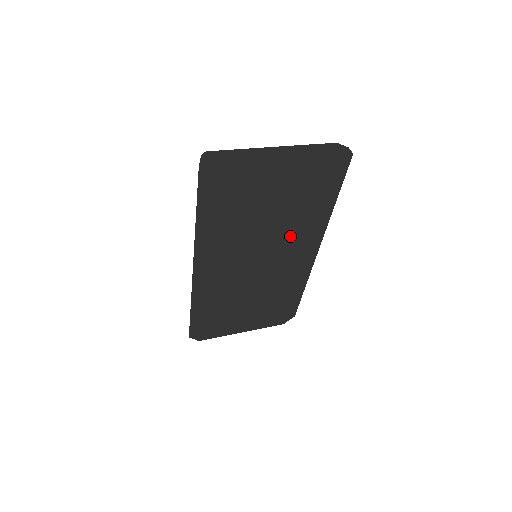
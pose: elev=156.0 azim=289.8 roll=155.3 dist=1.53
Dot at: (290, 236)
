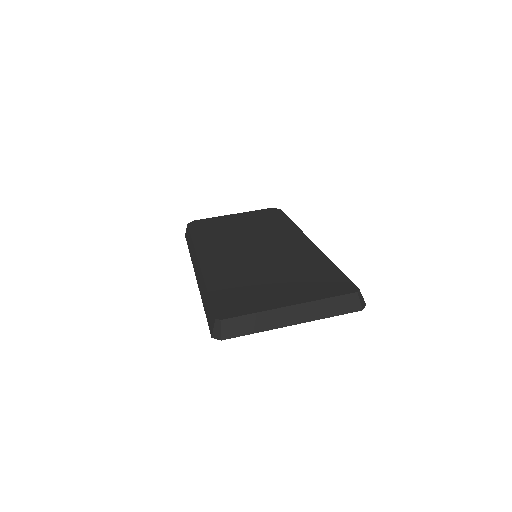
Dot at: occluded
